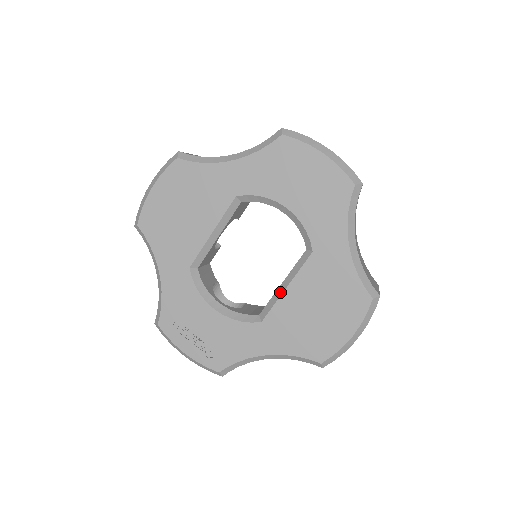
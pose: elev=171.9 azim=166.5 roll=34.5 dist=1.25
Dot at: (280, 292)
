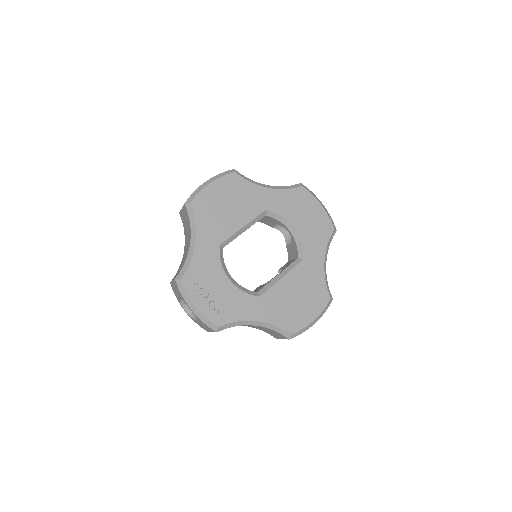
Dot at: (277, 280)
